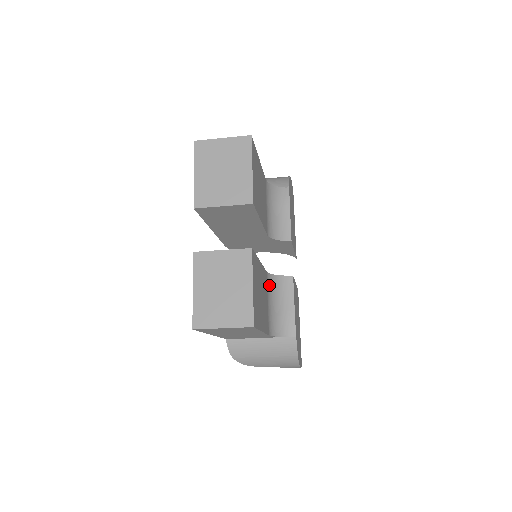
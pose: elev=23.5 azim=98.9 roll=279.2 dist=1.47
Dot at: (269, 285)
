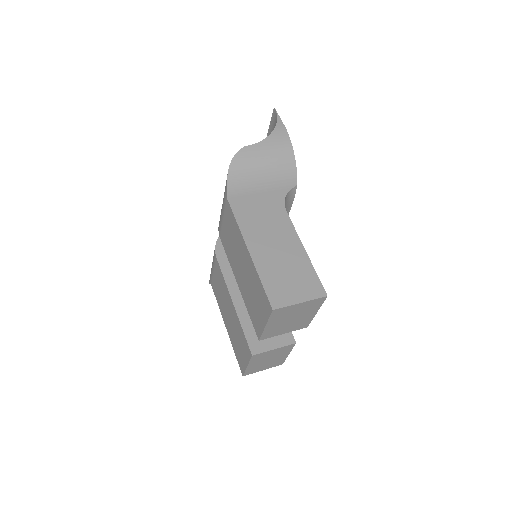
Dot at: occluded
